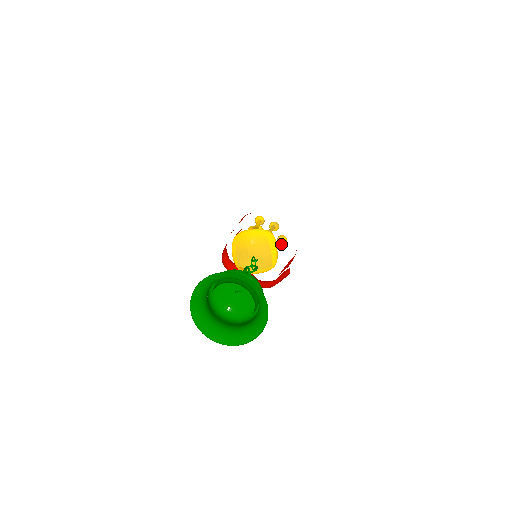
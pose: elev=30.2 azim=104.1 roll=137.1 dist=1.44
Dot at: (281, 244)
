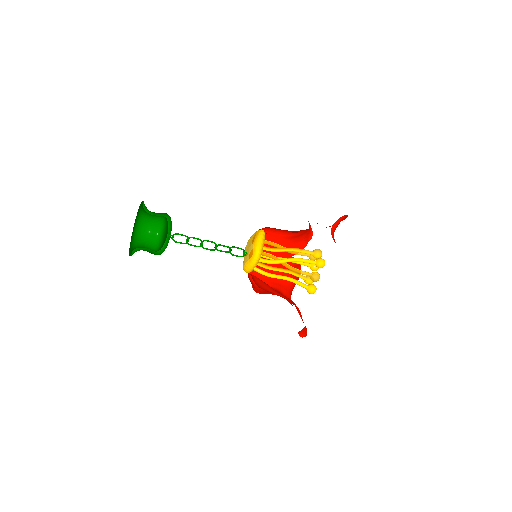
Dot at: (318, 267)
